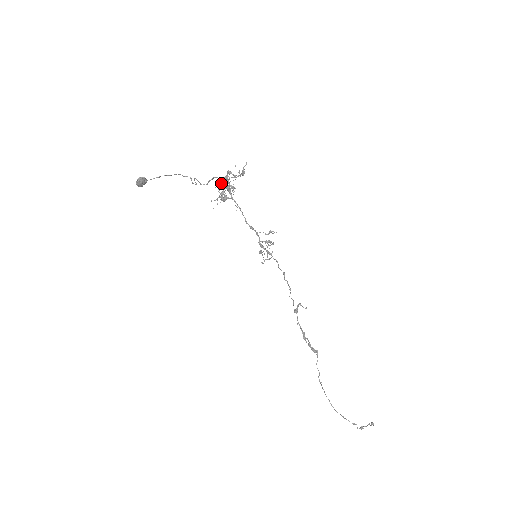
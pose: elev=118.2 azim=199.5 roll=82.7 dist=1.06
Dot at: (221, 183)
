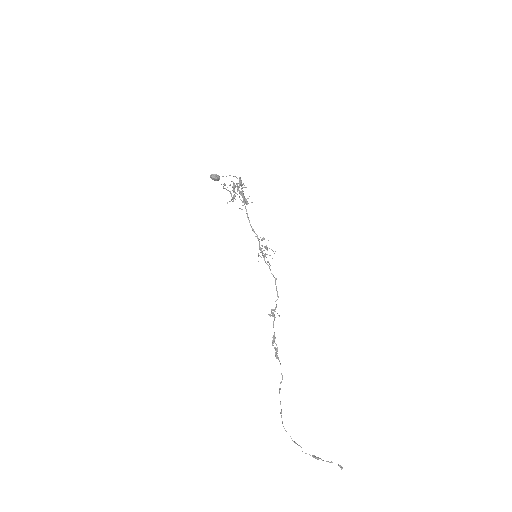
Dot at: (225, 188)
